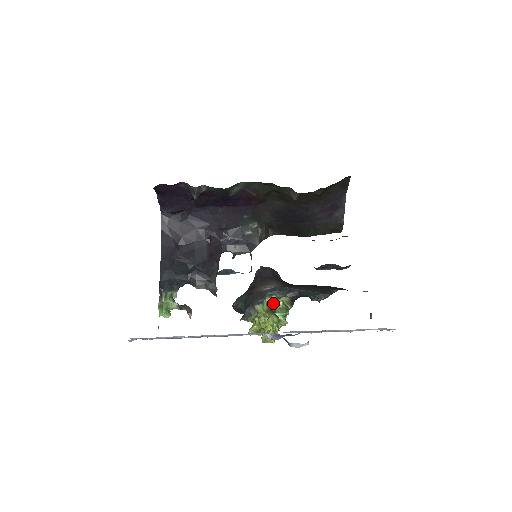
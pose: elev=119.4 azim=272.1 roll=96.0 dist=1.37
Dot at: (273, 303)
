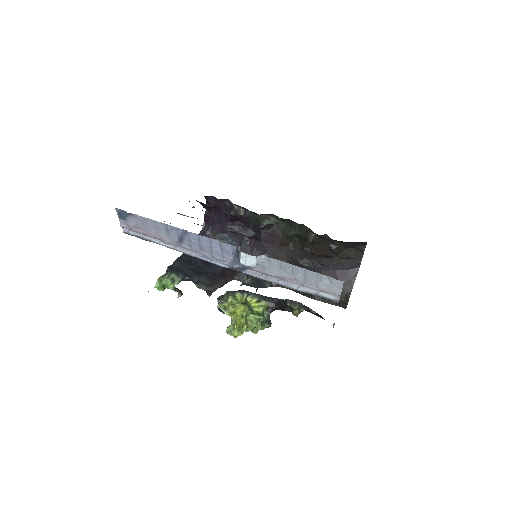
Dot at: (253, 306)
